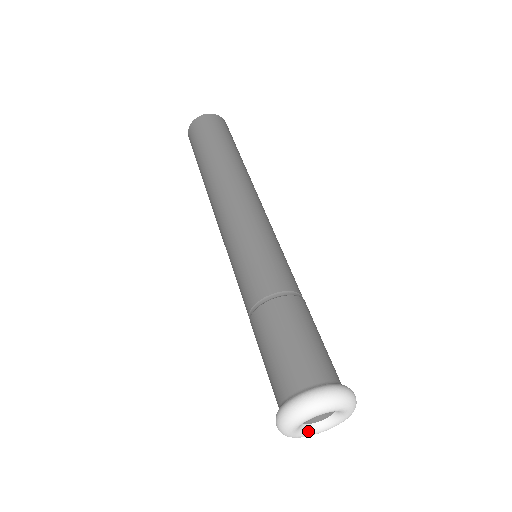
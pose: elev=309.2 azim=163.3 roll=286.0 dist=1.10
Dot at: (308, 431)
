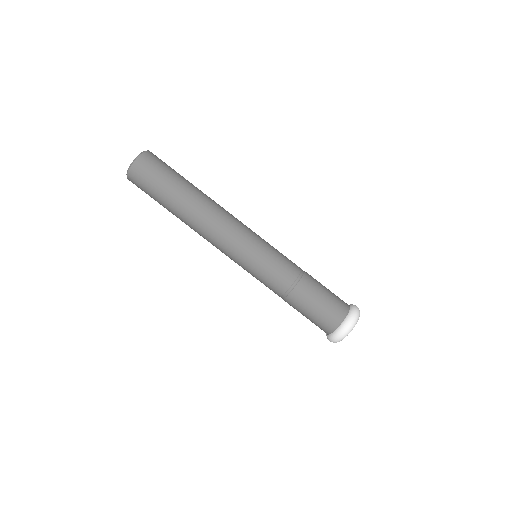
Dot at: occluded
